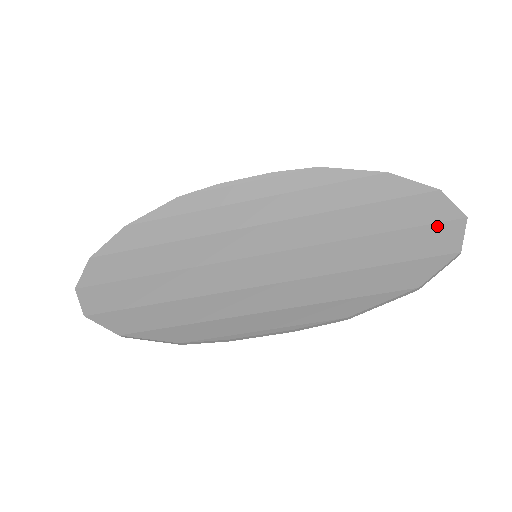
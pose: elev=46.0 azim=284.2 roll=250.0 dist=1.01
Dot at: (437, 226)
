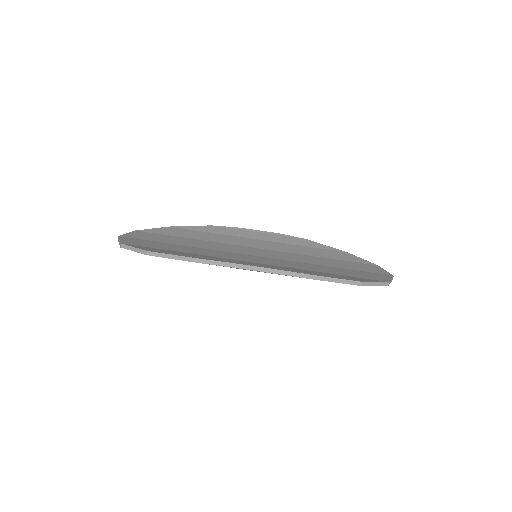
Dot at: (375, 274)
